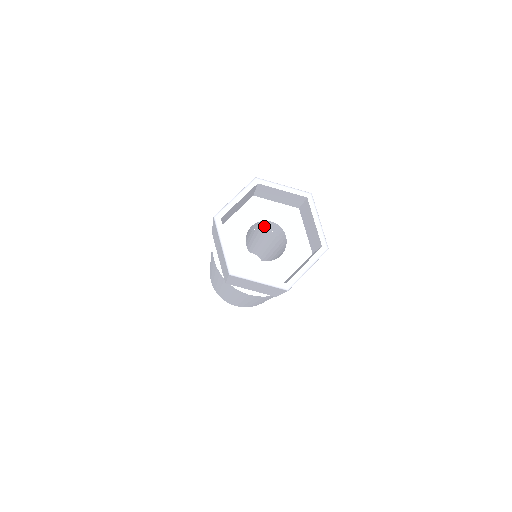
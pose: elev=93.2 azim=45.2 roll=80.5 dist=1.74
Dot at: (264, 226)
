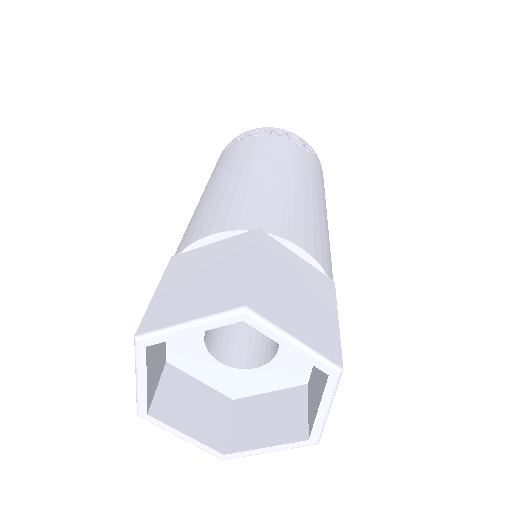
Dot at: occluded
